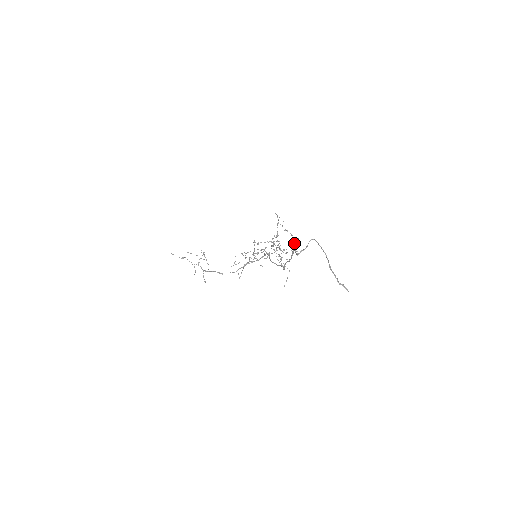
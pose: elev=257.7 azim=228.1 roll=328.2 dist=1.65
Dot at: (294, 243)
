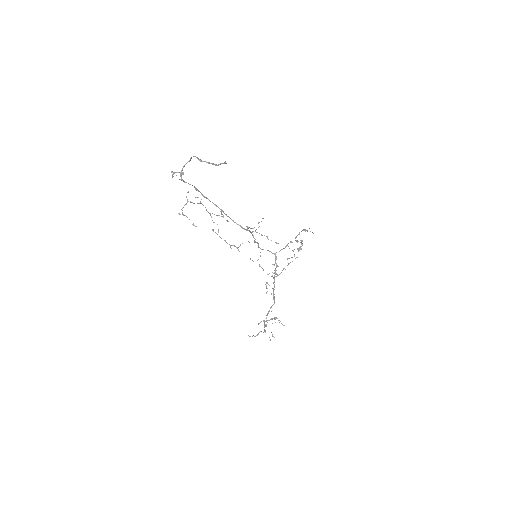
Dot at: occluded
